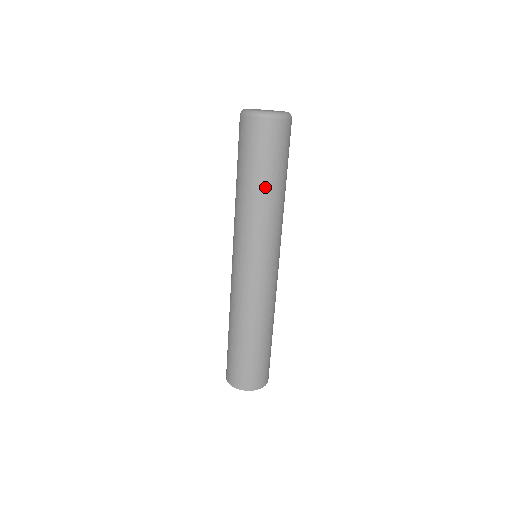
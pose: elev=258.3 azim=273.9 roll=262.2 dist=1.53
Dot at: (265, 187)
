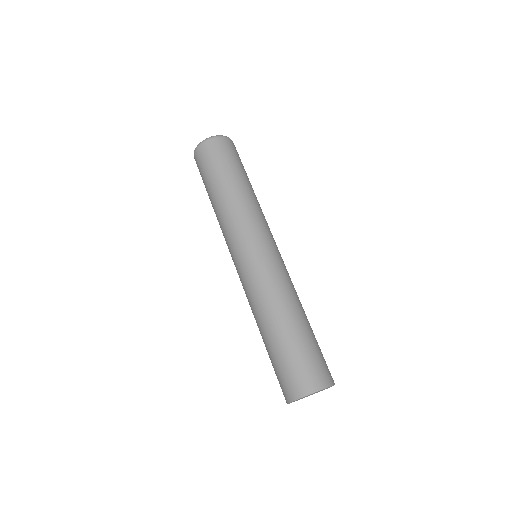
Dot at: (229, 185)
